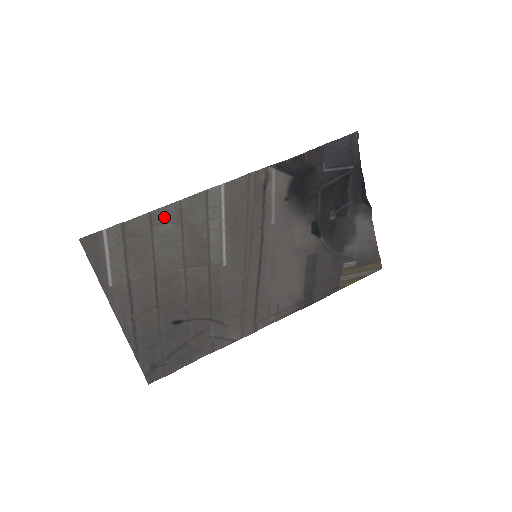
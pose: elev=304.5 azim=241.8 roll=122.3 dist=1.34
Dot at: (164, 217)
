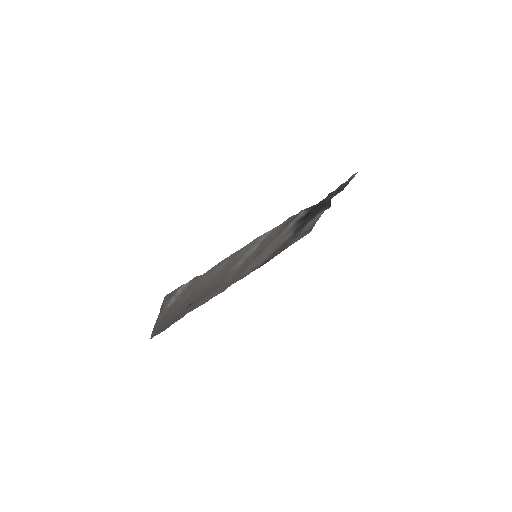
Dot at: (224, 261)
